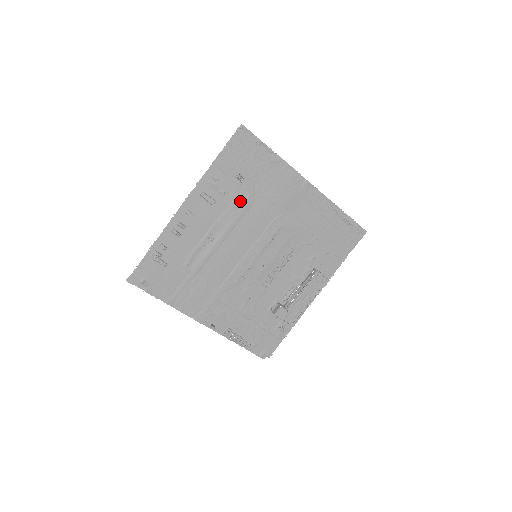
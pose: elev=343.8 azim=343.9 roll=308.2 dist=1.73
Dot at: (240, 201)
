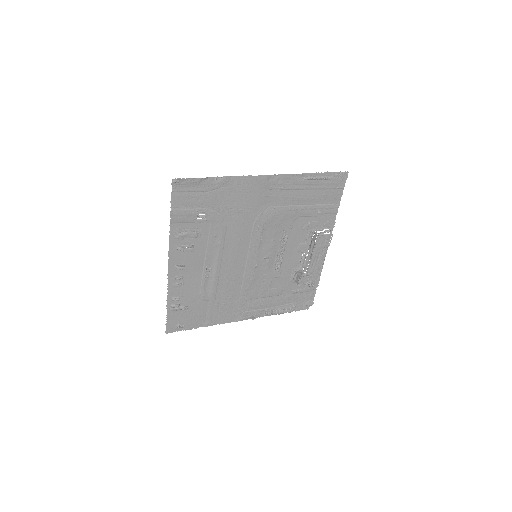
Dot at: (214, 231)
